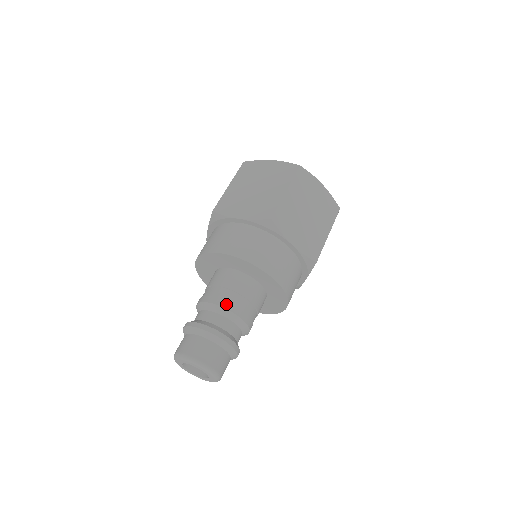
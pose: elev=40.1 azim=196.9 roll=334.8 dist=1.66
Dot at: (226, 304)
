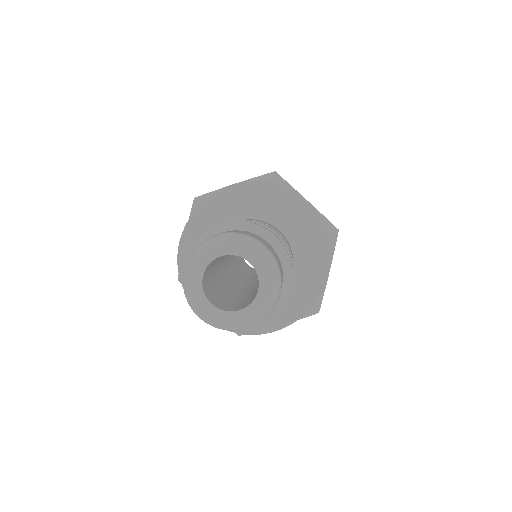
Dot at: (251, 220)
